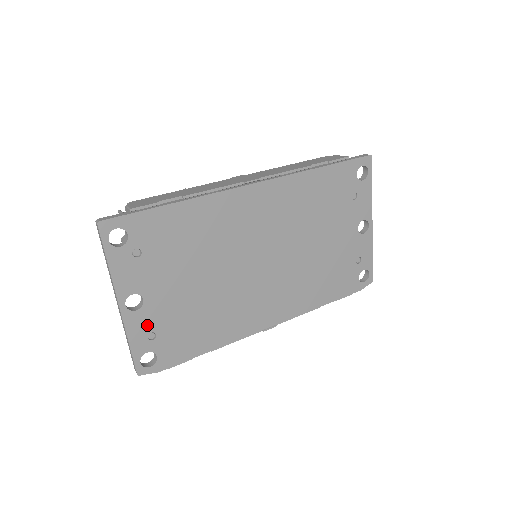
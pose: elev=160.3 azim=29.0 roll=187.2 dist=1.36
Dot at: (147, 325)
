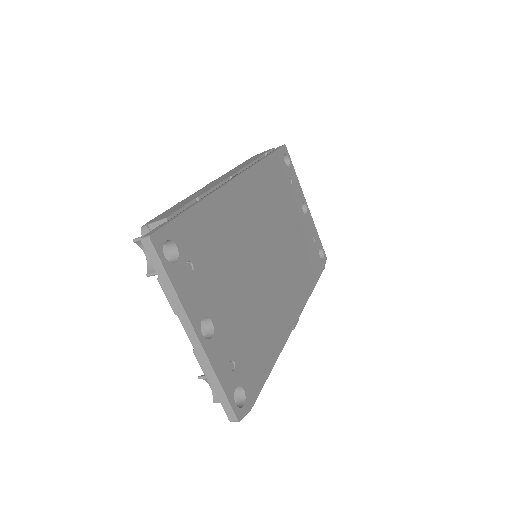
Dot at: (225, 353)
